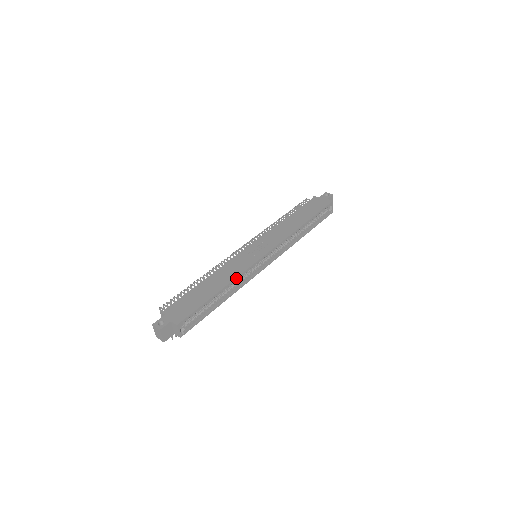
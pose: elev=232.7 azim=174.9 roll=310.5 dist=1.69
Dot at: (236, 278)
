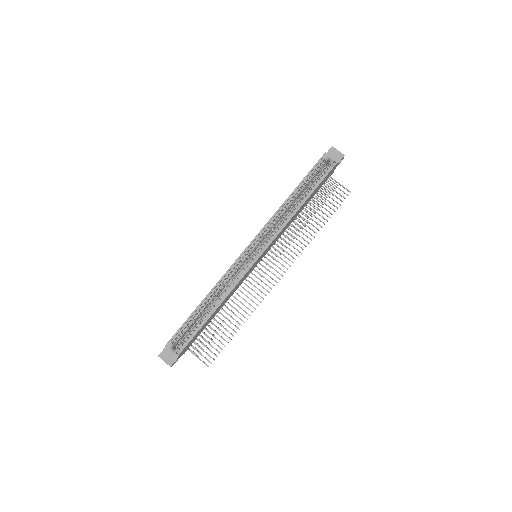
Dot at: (216, 284)
